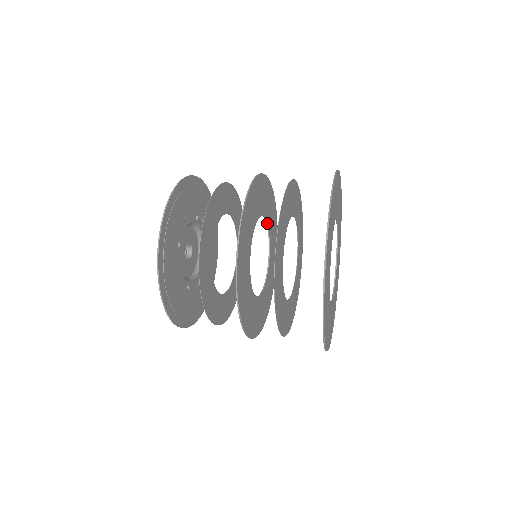
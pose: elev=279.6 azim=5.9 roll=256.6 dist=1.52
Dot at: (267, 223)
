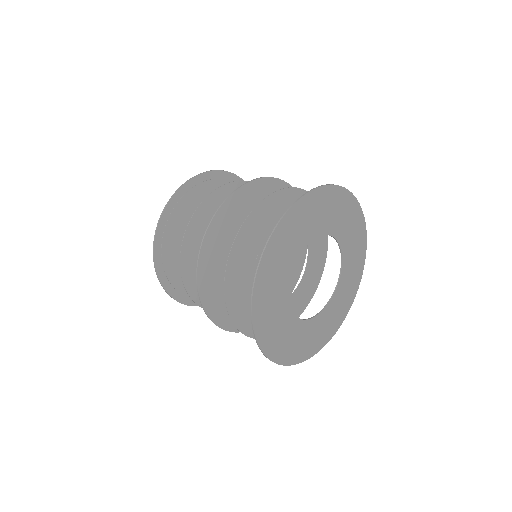
Dot at: occluded
